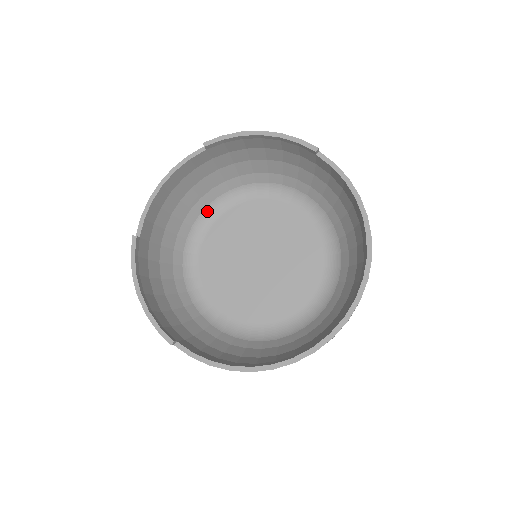
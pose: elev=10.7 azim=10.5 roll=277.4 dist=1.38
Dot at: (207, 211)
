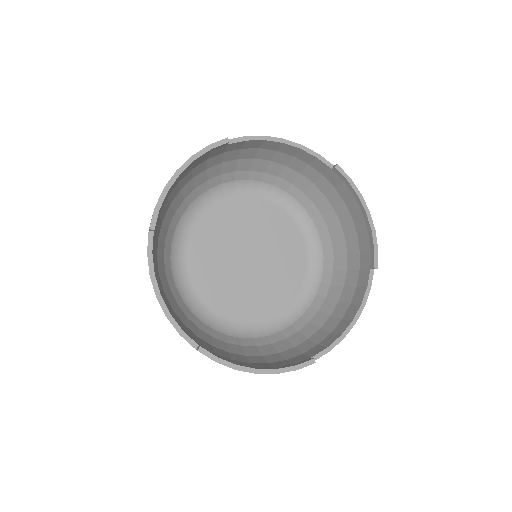
Dot at: (176, 278)
